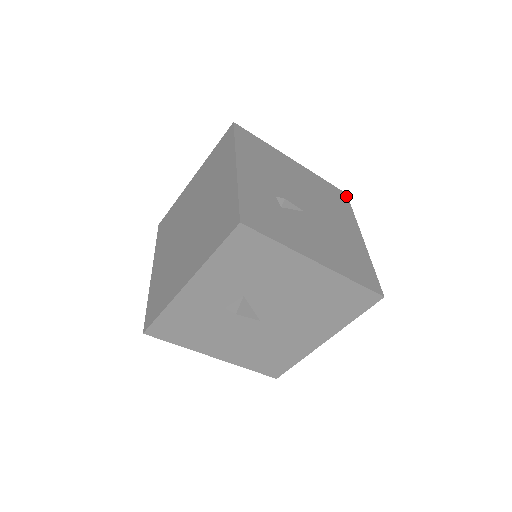
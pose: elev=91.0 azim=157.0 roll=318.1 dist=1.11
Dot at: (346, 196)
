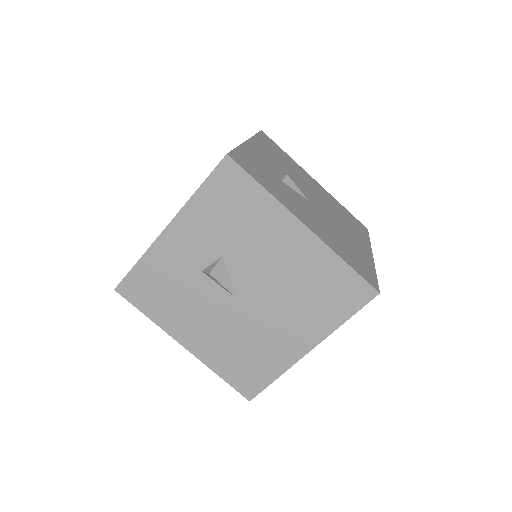
Dot at: (366, 229)
